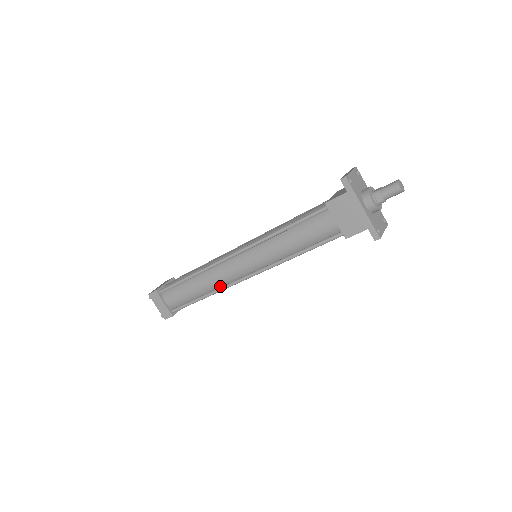
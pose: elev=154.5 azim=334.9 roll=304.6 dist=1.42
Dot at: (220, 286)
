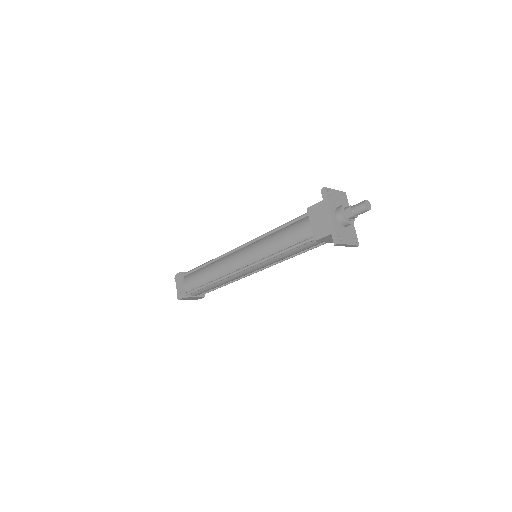
Dot at: (223, 276)
